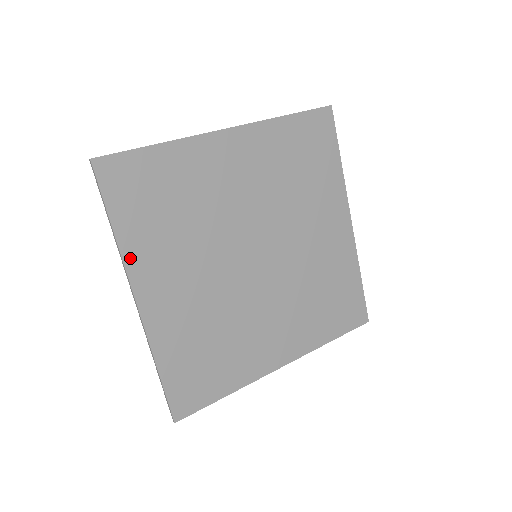
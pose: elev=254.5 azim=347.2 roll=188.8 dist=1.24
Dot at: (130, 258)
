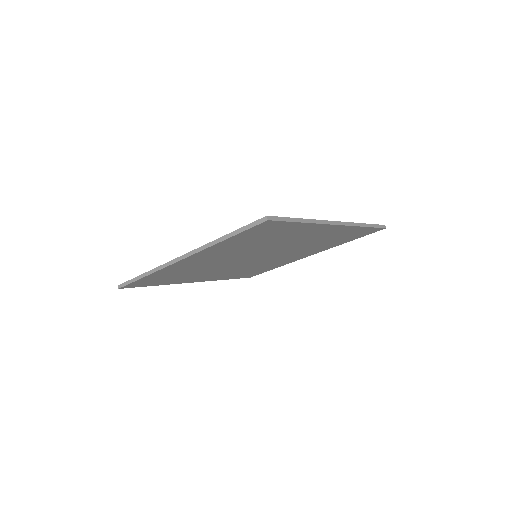
Dot at: (209, 249)
